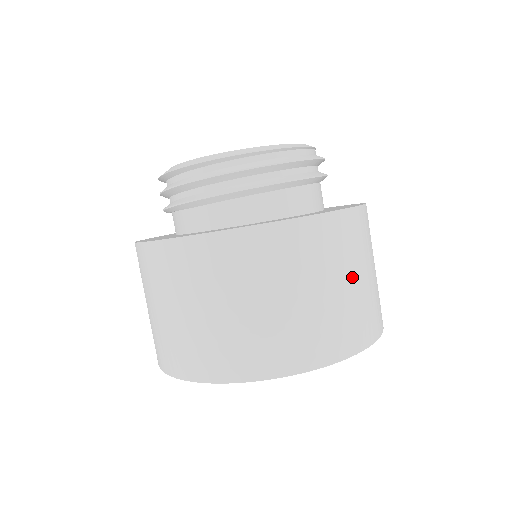
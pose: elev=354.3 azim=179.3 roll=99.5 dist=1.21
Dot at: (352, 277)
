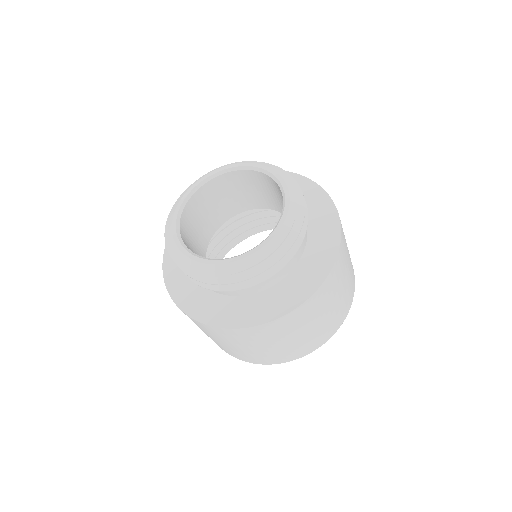
Dot at: (347, 270)
